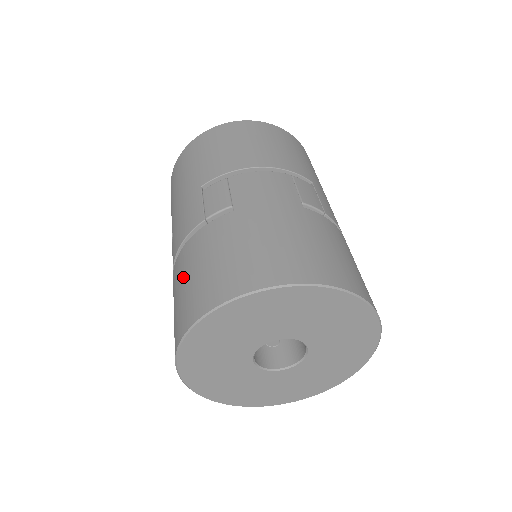
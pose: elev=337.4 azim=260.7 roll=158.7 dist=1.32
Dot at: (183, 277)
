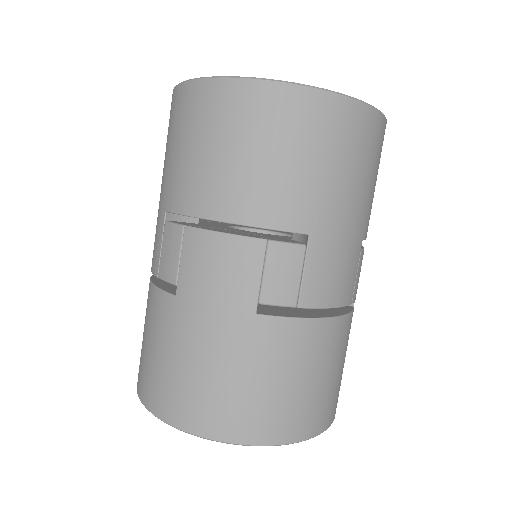
Dot at: occluded
